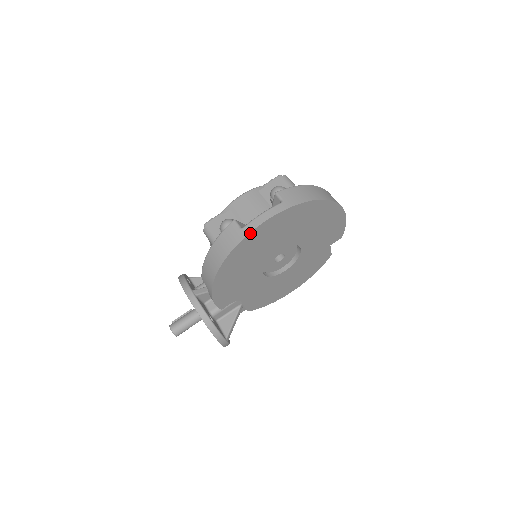
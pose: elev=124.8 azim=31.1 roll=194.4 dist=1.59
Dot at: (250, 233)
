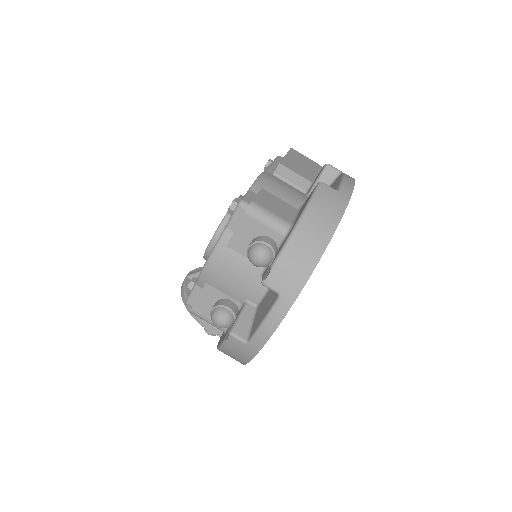
Dot at: (262, 347)
